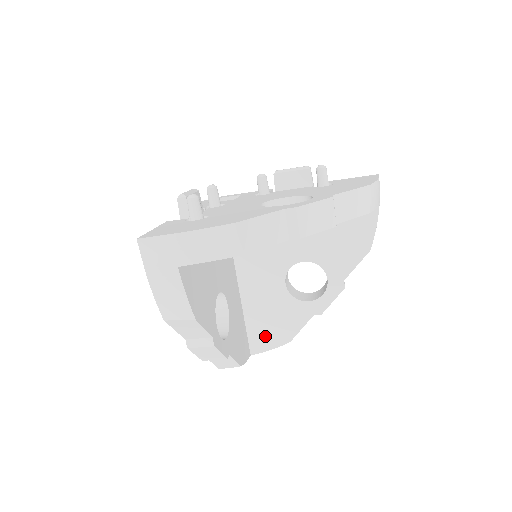
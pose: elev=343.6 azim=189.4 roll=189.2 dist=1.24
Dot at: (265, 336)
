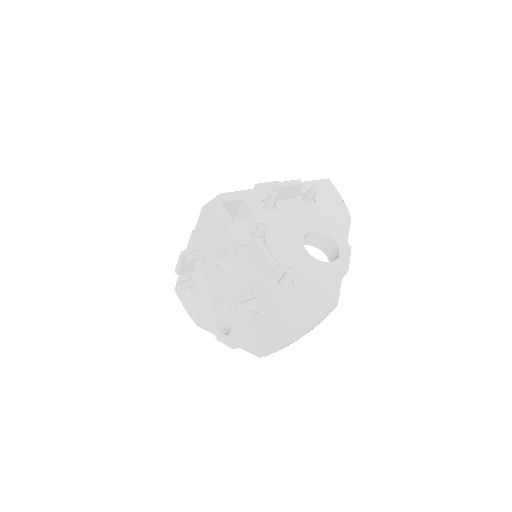
Dot at: occluded
